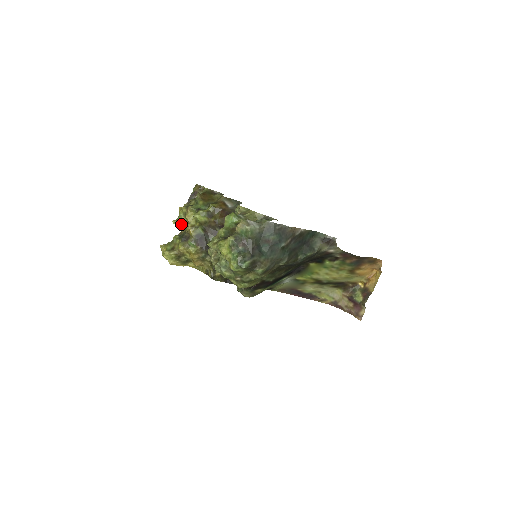
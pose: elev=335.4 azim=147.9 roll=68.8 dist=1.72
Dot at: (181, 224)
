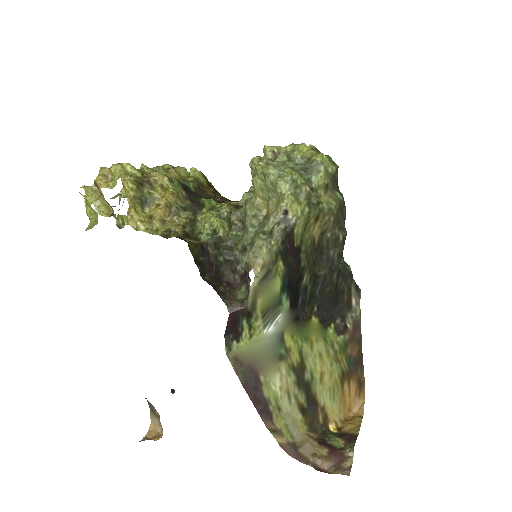
Dot at: occluded
